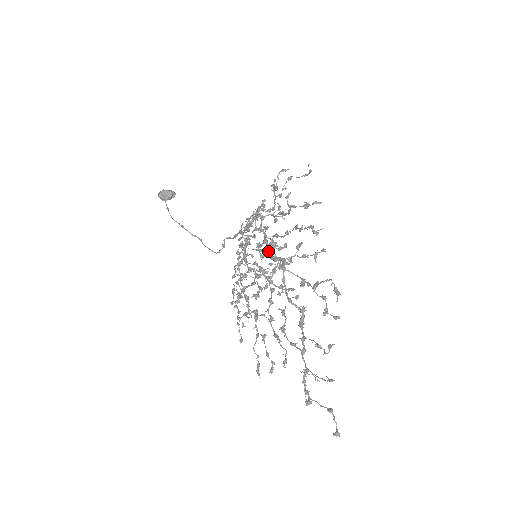
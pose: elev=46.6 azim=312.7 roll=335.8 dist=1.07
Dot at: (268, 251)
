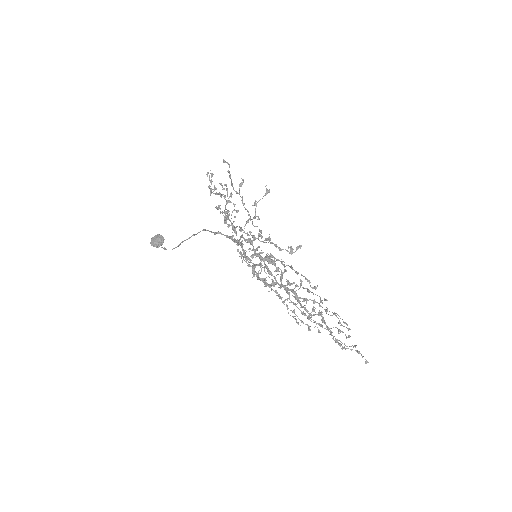
Dot at: (277, 283)
